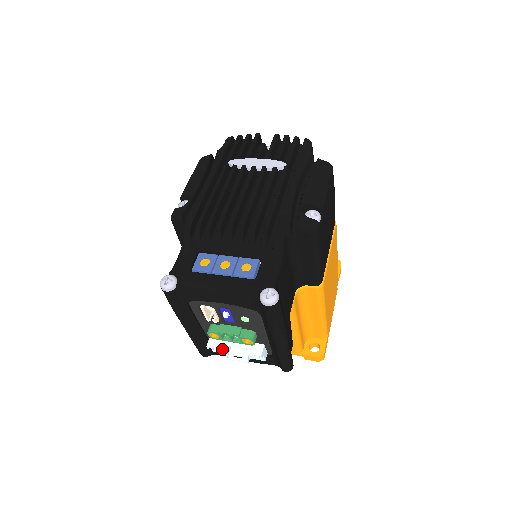
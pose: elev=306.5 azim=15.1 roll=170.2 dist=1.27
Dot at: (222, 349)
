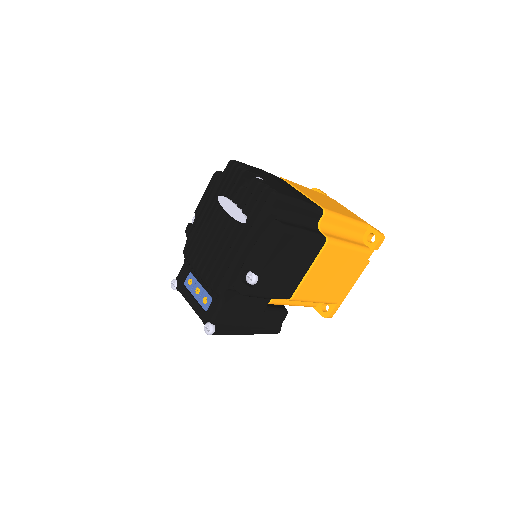
Dot at: occluded
